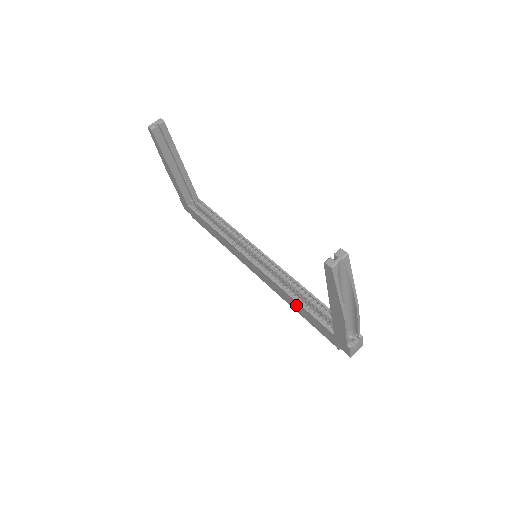
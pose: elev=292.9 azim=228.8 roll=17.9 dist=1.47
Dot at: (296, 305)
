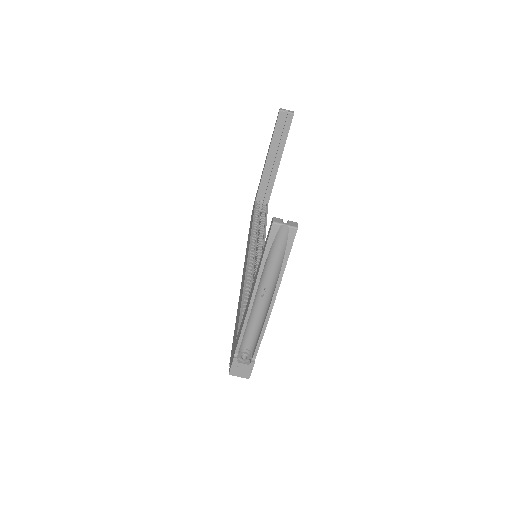
Dot at: occluded
